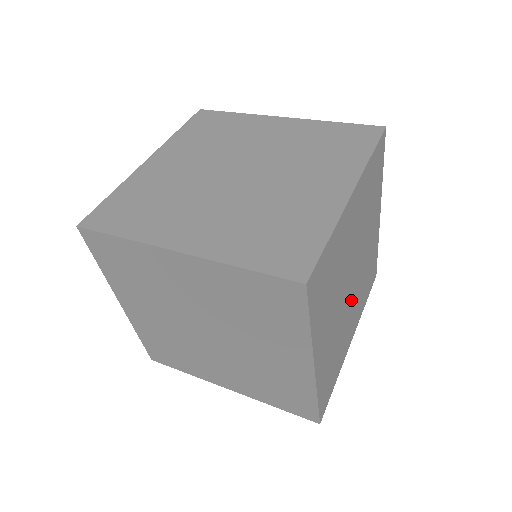
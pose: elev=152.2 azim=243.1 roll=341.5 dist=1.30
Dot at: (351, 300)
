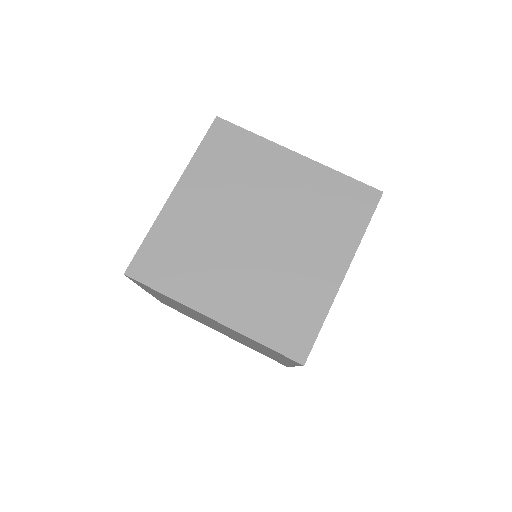
Dot at: occluded
